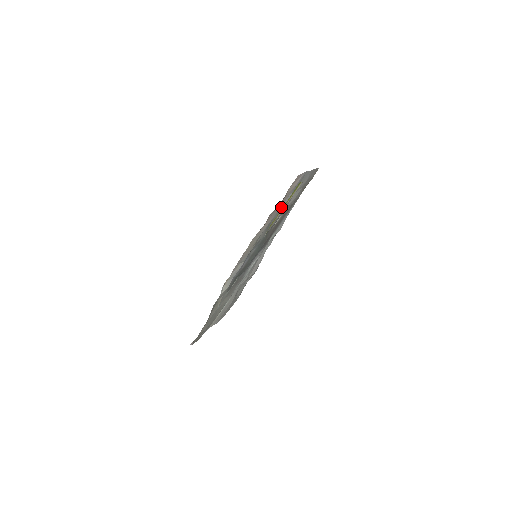
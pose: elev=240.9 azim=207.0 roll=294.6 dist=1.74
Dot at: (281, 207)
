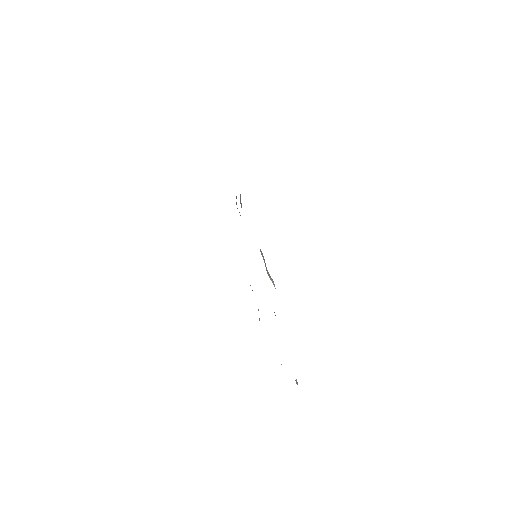
Dot at: occluded
